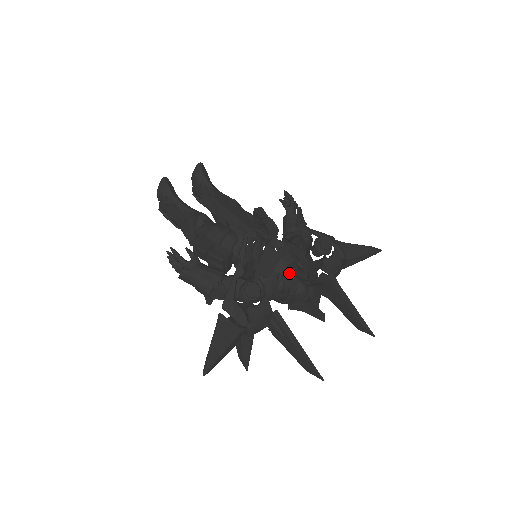
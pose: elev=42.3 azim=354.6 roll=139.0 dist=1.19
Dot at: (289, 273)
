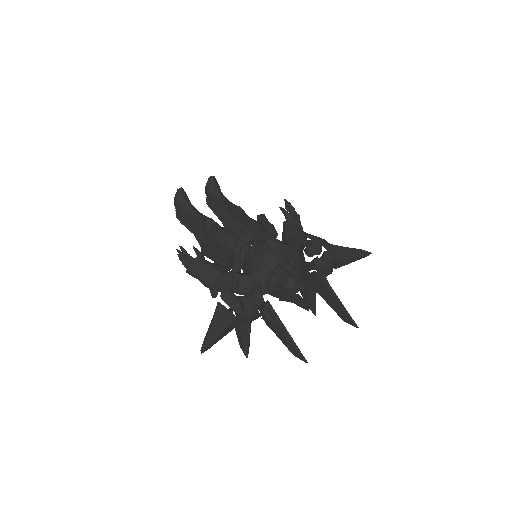
Dot at: (282, 270)
